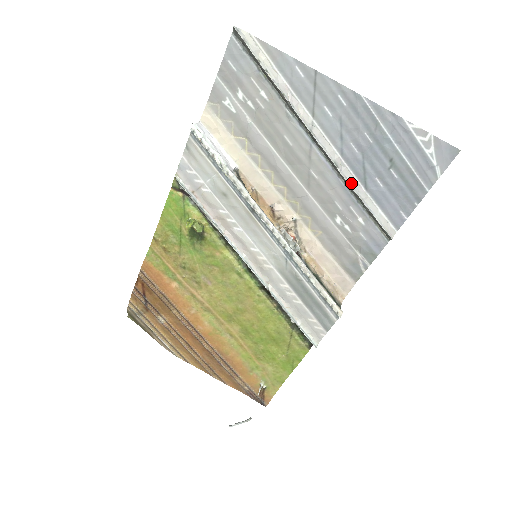
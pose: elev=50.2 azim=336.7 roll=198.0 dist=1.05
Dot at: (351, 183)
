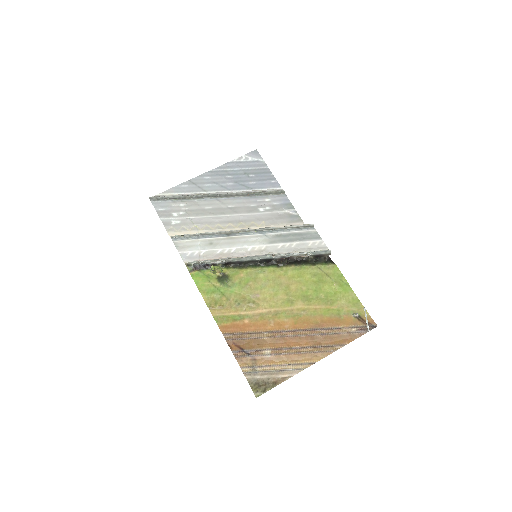
Dot at: (245, 193)
